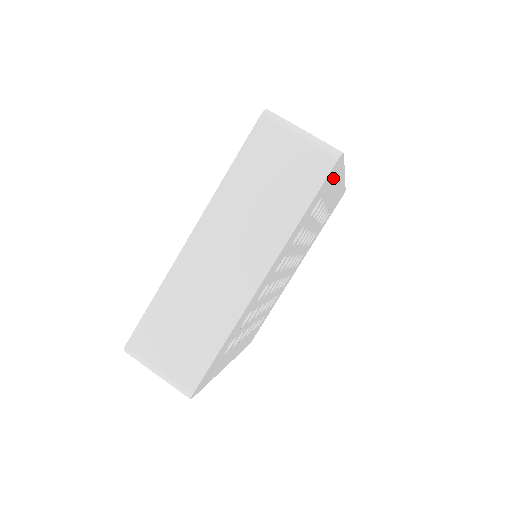
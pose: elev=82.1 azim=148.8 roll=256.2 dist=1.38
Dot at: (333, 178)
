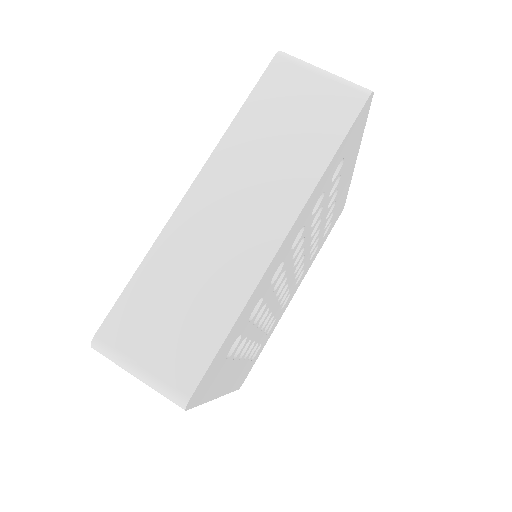
Dot at: (356, 137)
